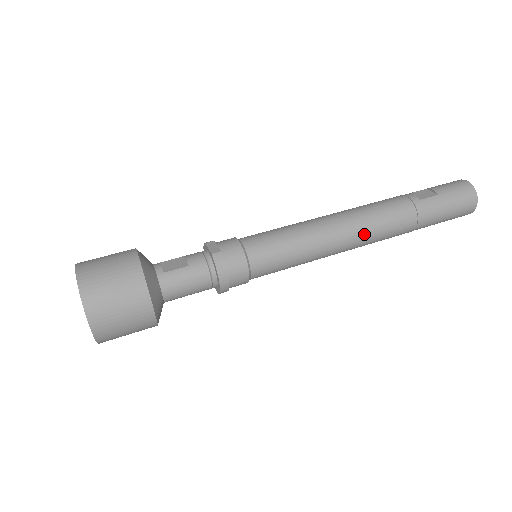
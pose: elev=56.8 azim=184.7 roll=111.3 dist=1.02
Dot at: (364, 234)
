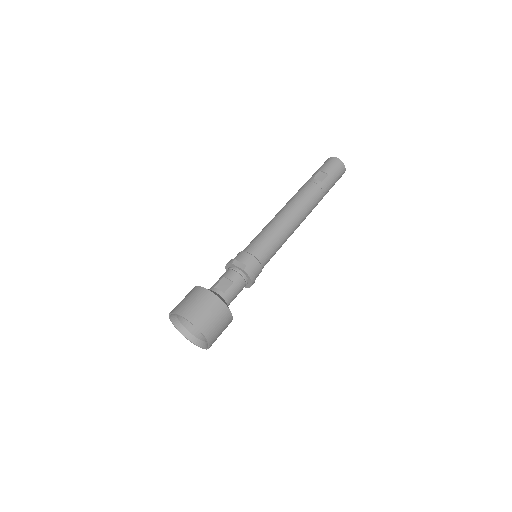
Dot at: (304, 217)
